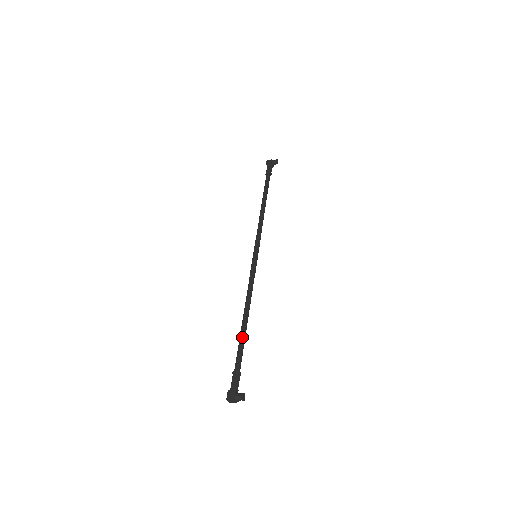
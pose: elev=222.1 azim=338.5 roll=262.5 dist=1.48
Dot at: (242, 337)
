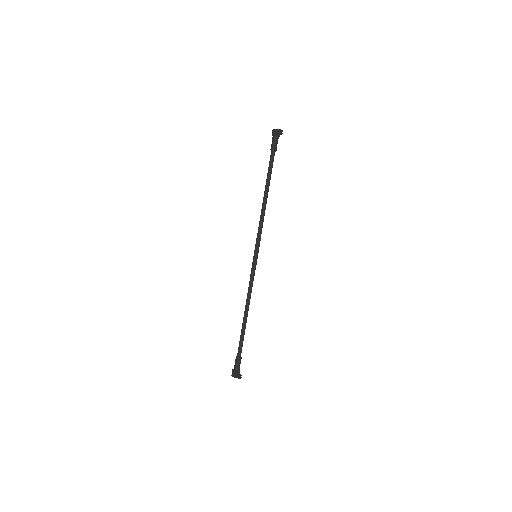
Dot at: (242, 332)
